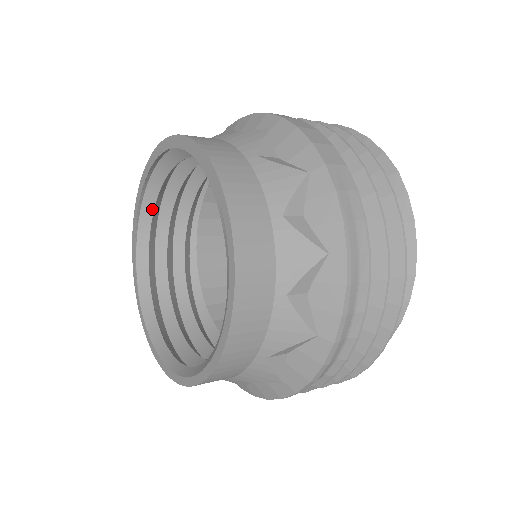
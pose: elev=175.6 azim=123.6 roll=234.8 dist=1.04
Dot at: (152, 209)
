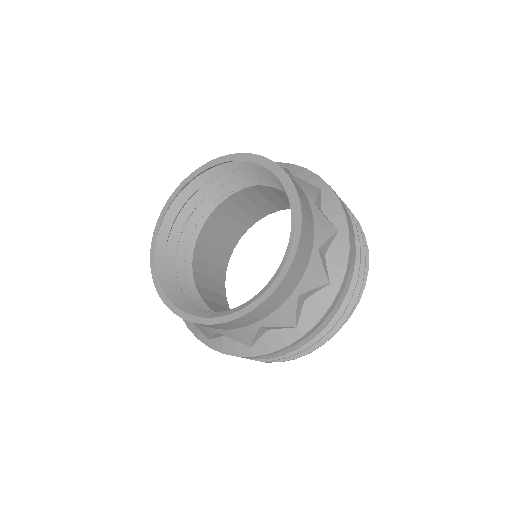
Dot at: (201, 185)
